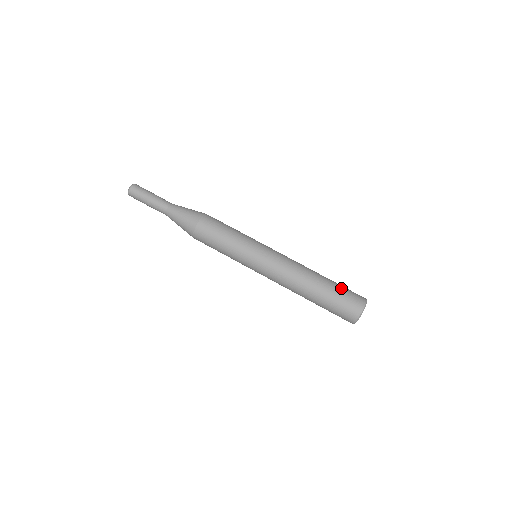
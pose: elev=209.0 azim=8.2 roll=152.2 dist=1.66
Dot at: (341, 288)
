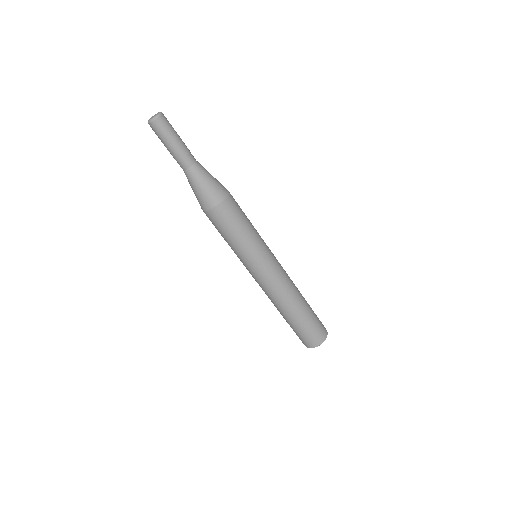
Dot at: occluded
